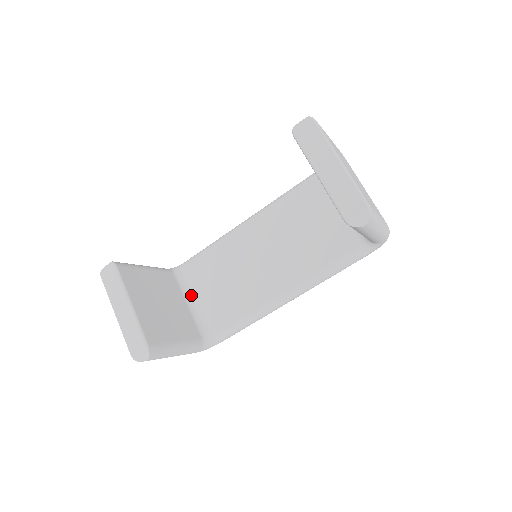
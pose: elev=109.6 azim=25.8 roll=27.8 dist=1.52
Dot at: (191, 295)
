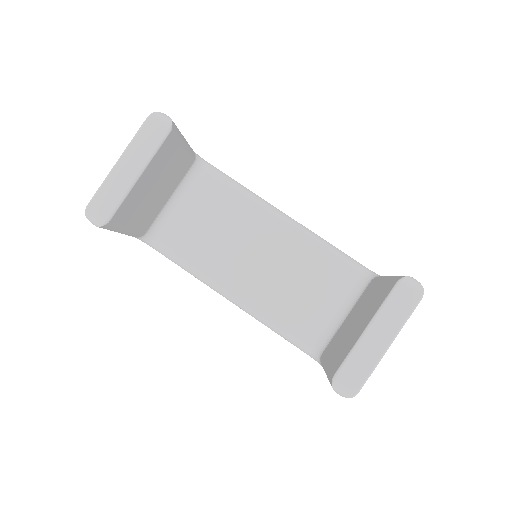
Dot at: (182, 194)
